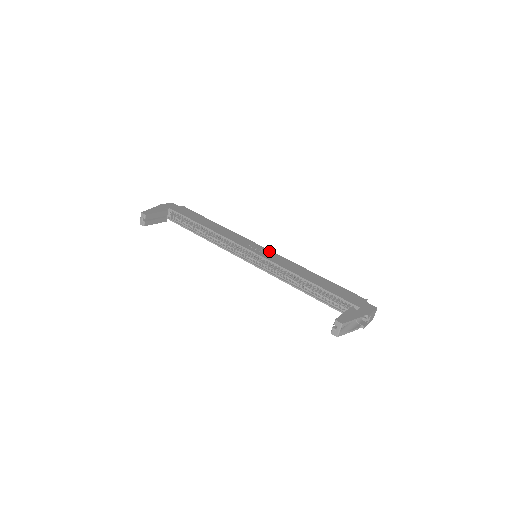
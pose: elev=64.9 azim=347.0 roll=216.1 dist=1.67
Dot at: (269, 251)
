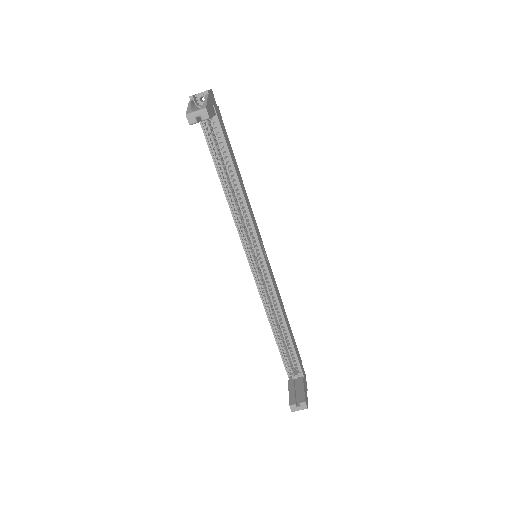
Dot at: occluded
